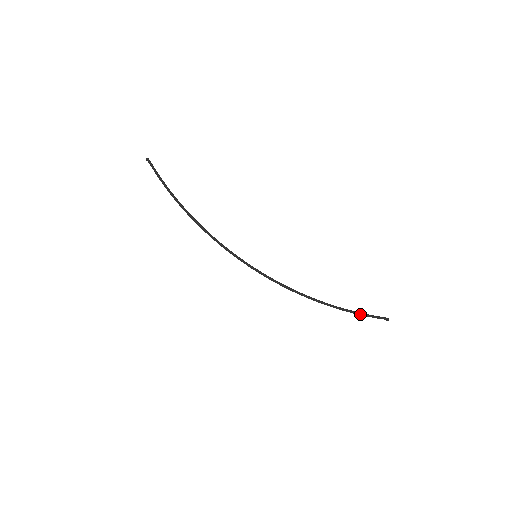
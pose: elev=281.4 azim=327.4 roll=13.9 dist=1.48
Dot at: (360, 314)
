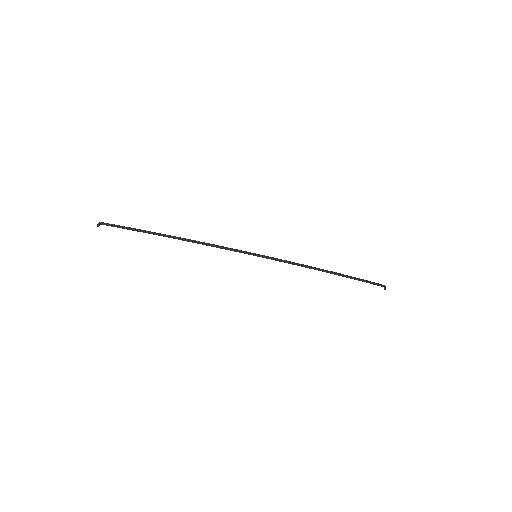
Dot at: (366, 280)
